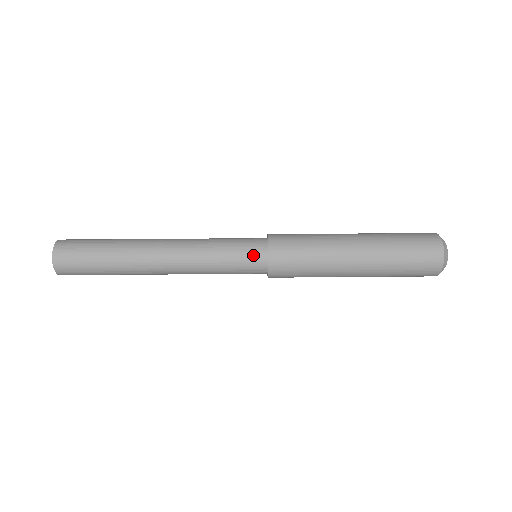
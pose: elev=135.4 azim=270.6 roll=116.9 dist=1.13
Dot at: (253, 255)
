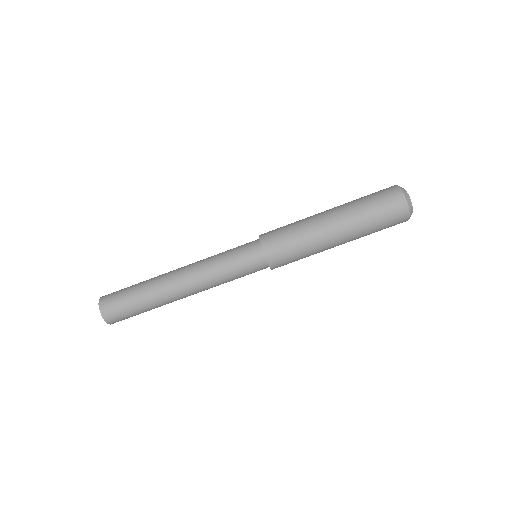
Dot at: occluded
